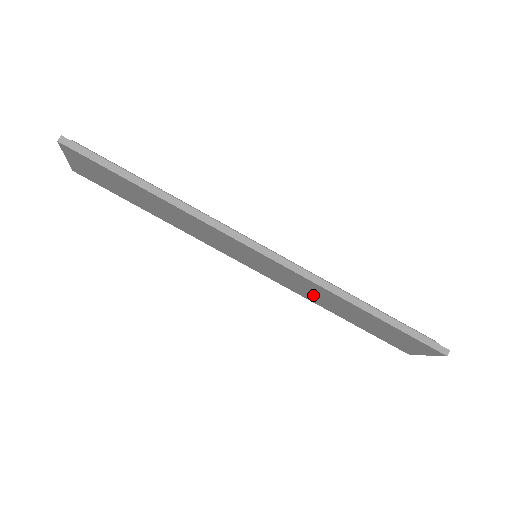
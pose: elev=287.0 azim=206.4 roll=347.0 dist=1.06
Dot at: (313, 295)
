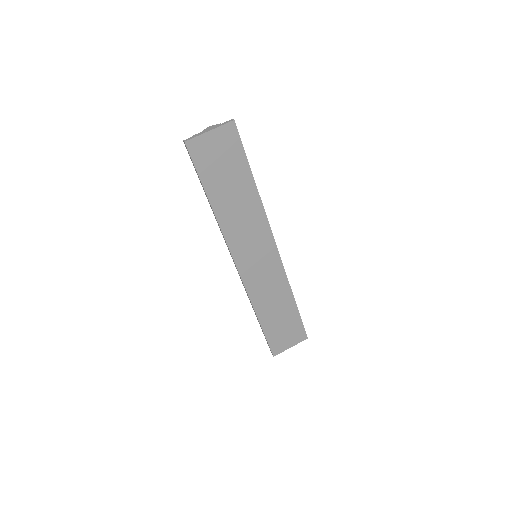
Dot at: (266, 294)
